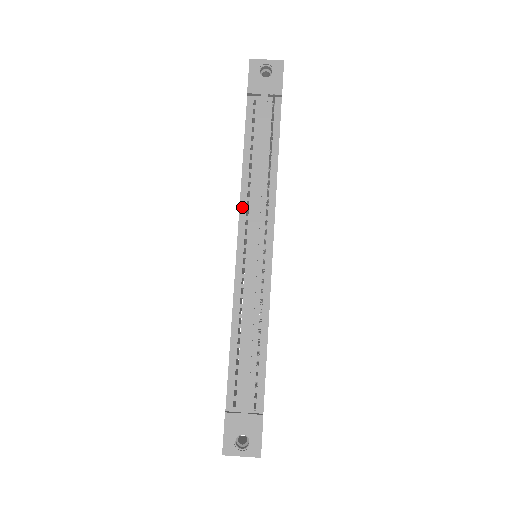
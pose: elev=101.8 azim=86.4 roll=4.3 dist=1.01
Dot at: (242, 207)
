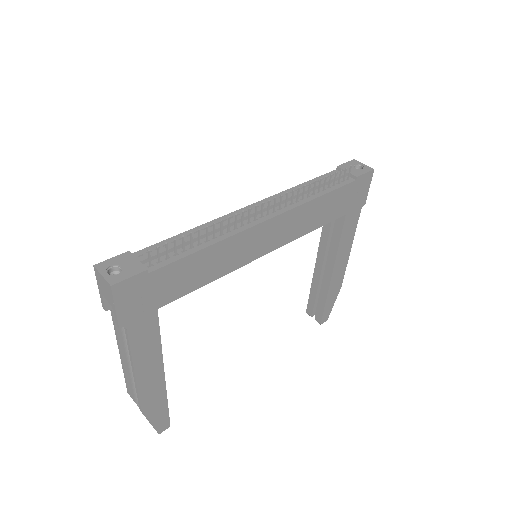
Dot at: (275, 196)
